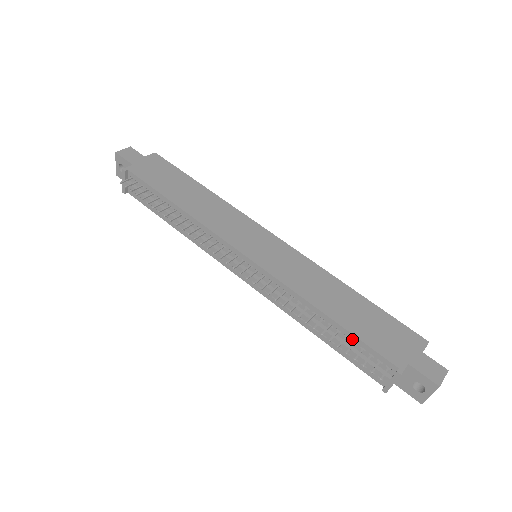
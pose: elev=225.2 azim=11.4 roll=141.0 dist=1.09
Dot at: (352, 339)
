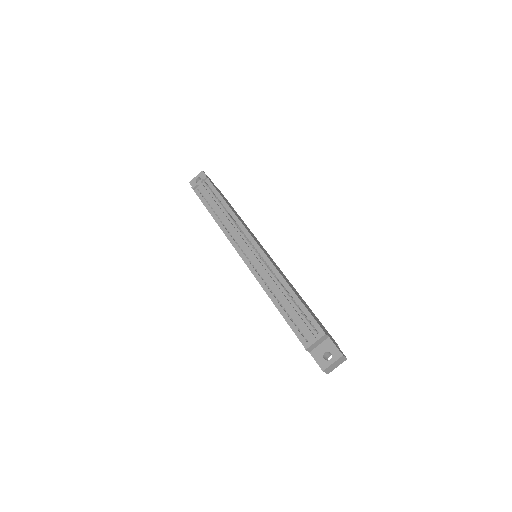
Dot at: (302, 308)
